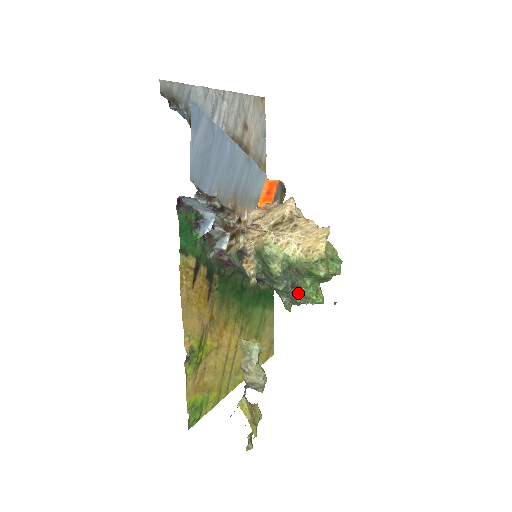
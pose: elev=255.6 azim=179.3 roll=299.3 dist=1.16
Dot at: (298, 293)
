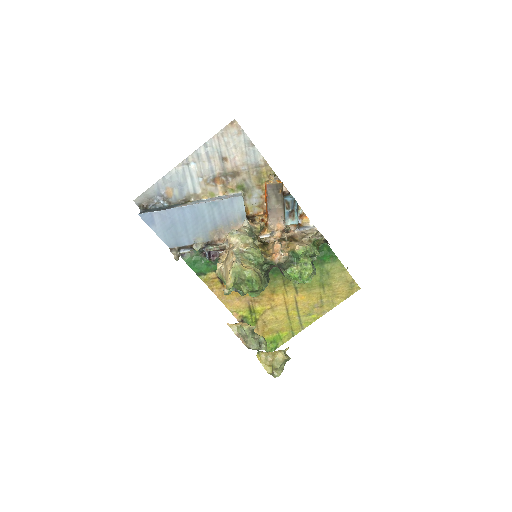
Dot at: (288, 278)
